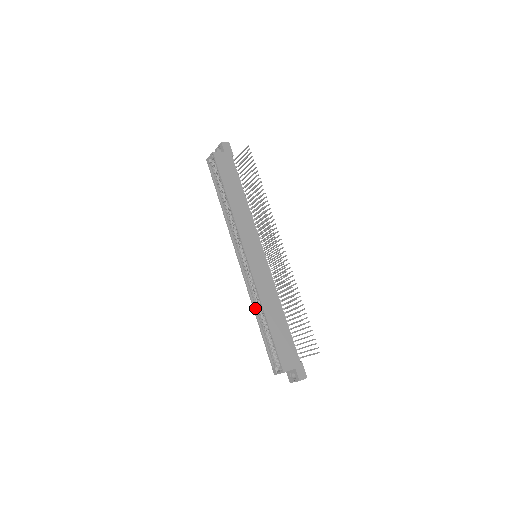
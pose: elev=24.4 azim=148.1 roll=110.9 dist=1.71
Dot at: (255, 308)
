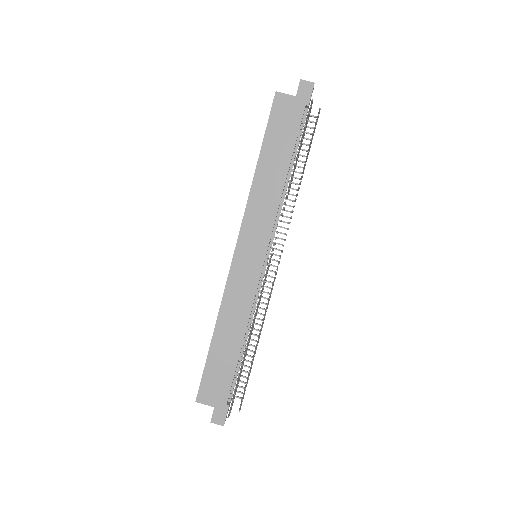
Dot at: occluded
